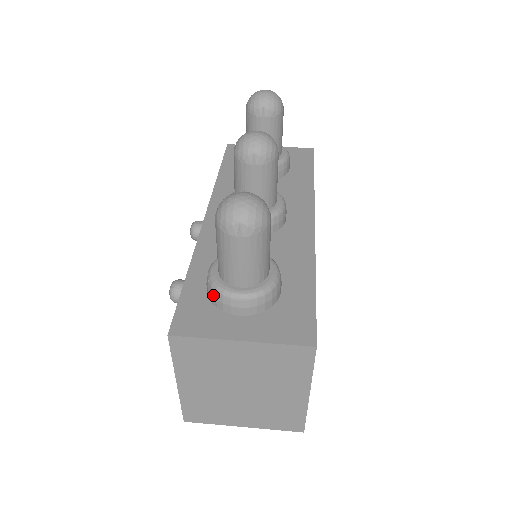
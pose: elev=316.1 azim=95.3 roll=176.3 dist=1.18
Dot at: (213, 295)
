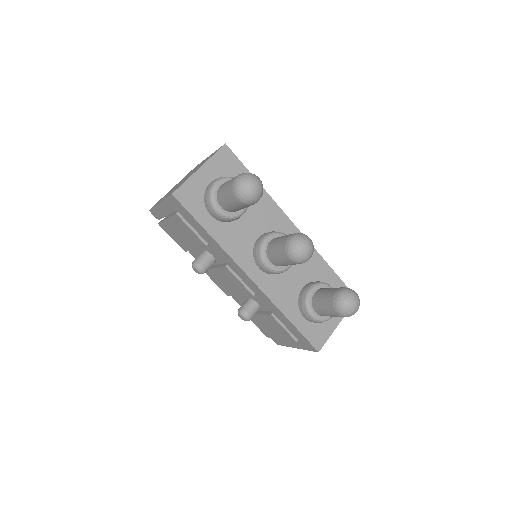
Dot at: occluded
